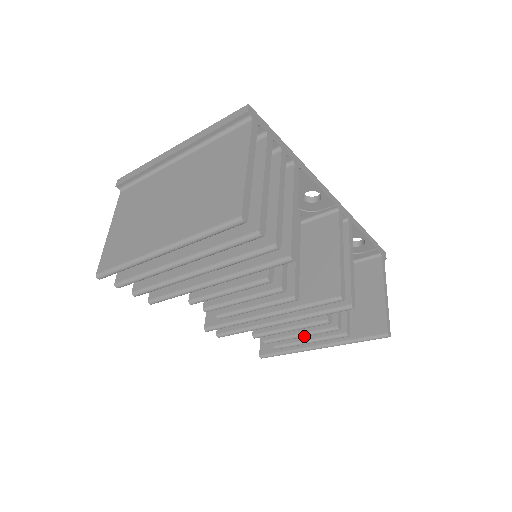
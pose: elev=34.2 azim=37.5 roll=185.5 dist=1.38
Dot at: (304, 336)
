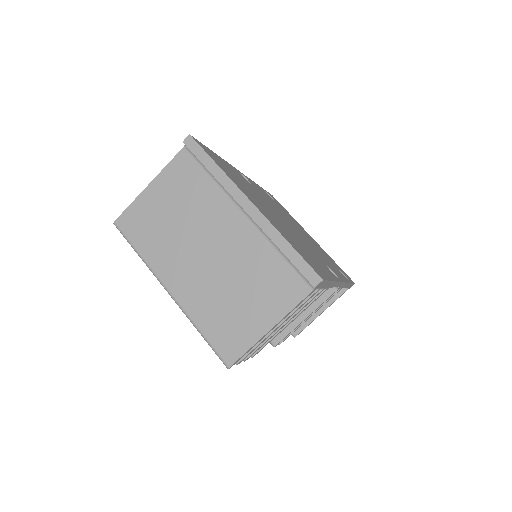
Dot at: occluded
